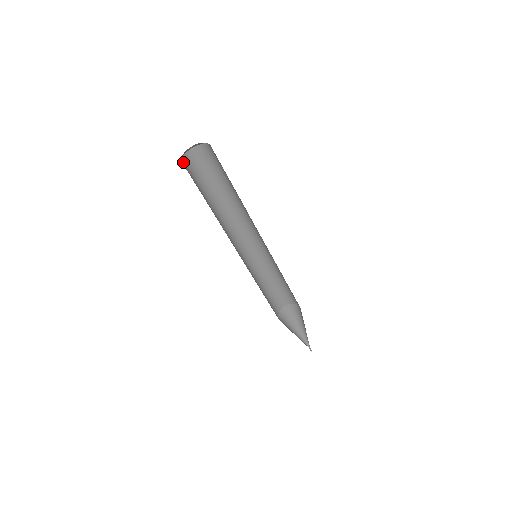
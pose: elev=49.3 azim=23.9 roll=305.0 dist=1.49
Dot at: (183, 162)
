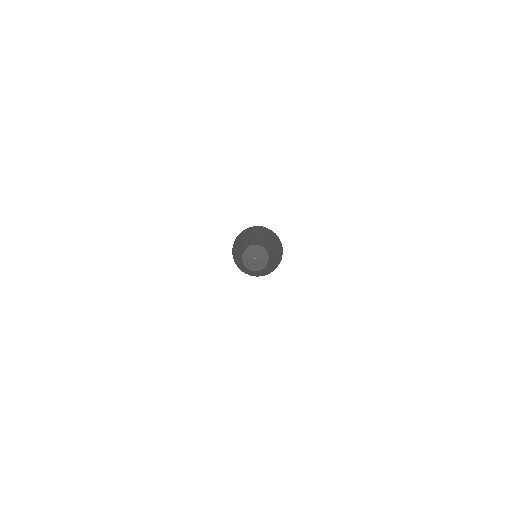
Dot at: (237, 236)
